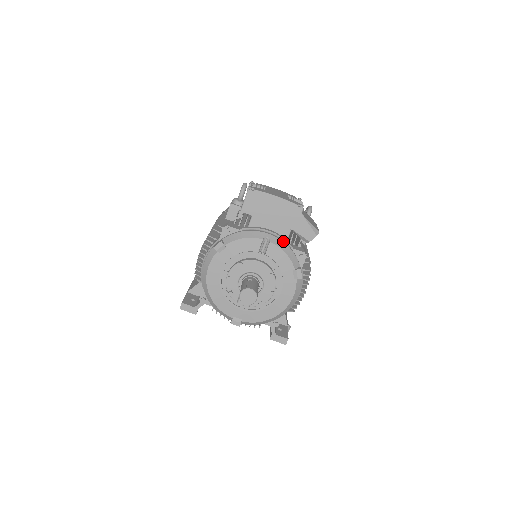
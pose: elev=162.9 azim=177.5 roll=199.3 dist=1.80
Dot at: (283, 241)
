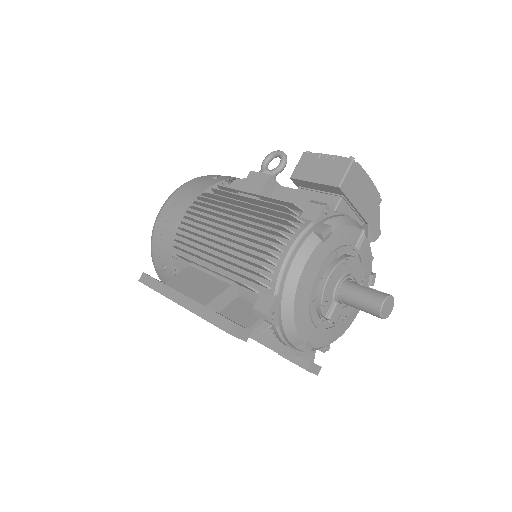
Dot at: occluded
